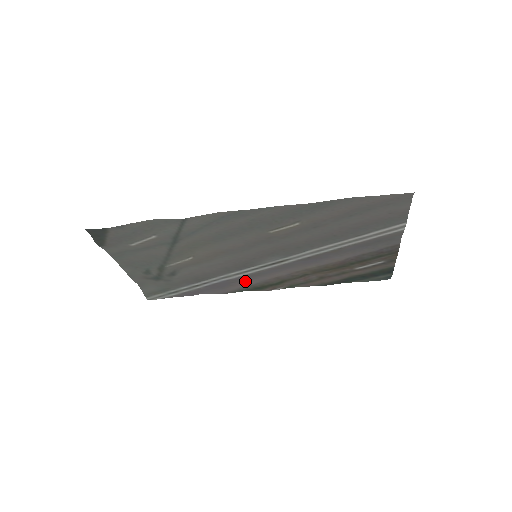
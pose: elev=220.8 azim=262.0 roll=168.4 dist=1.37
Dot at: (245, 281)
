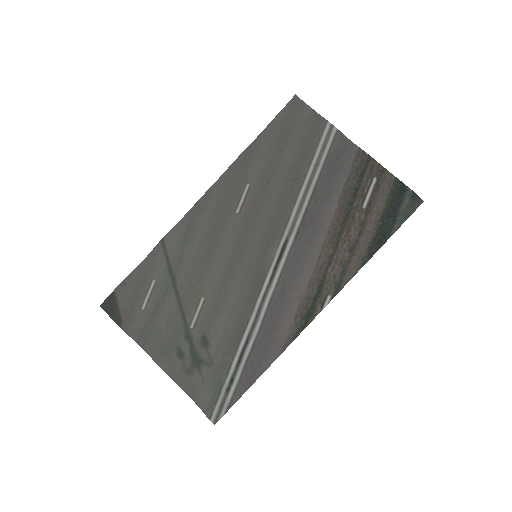
Dot at: (285, 313)
